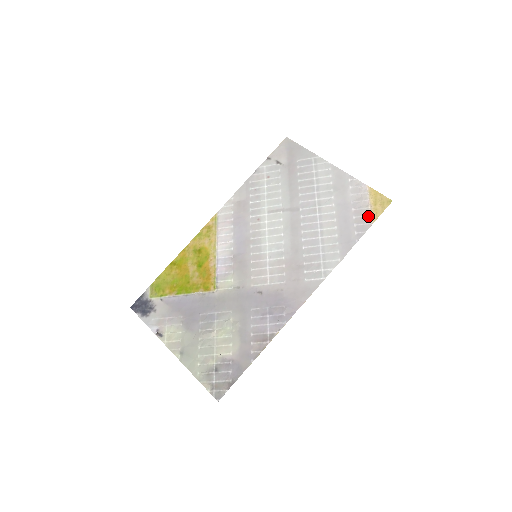
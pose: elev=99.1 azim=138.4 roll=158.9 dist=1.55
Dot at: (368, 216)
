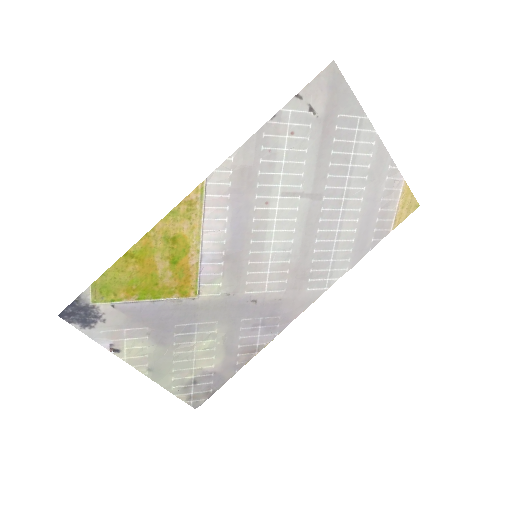
Dot at: (391, 221)
